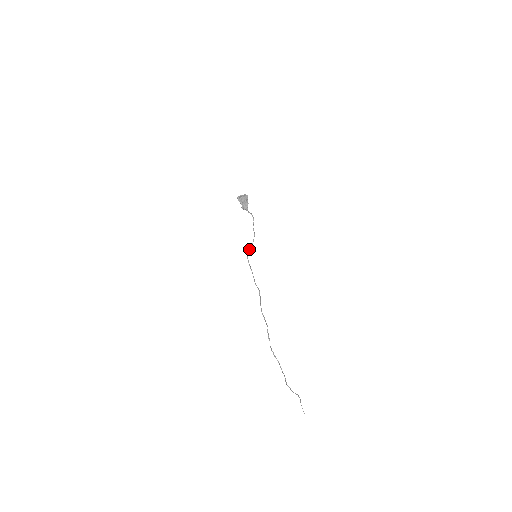
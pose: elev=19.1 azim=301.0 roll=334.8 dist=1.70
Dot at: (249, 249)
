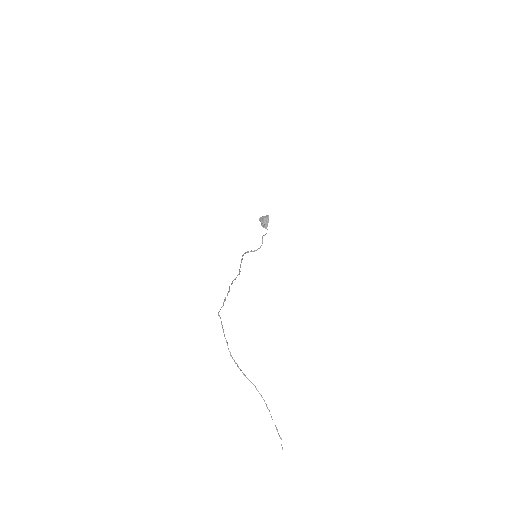
Dot at: (252, 251)
